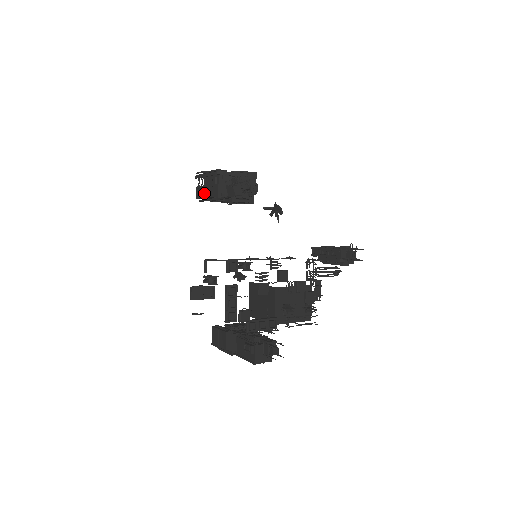
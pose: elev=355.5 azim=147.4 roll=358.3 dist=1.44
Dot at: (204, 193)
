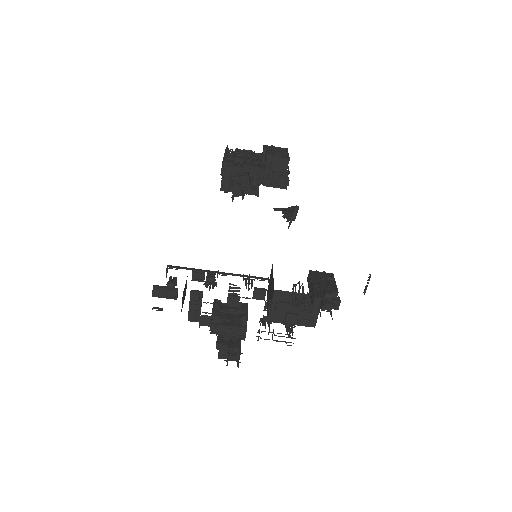
Dot at: occluded
